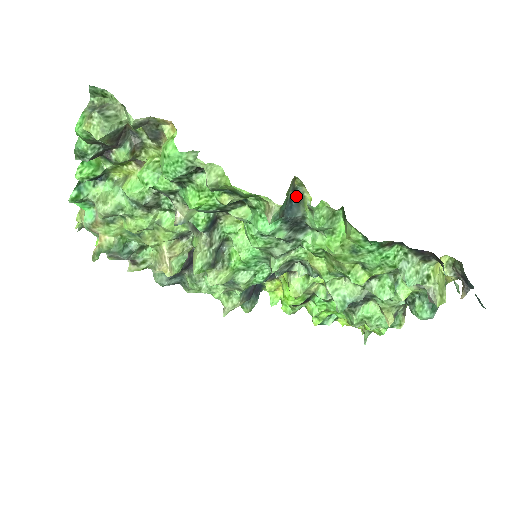
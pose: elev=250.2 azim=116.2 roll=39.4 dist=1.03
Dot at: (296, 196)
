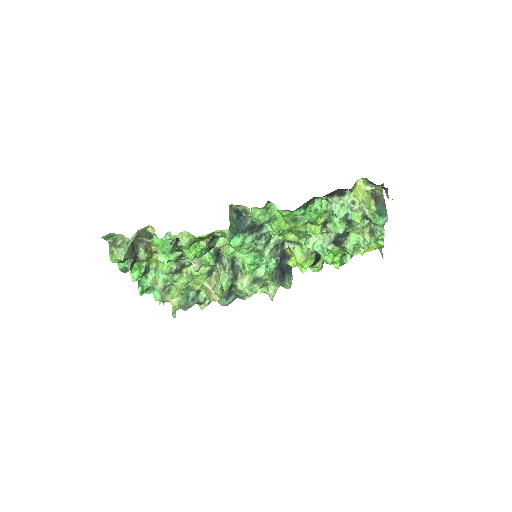
Dot at: (241, 213)
